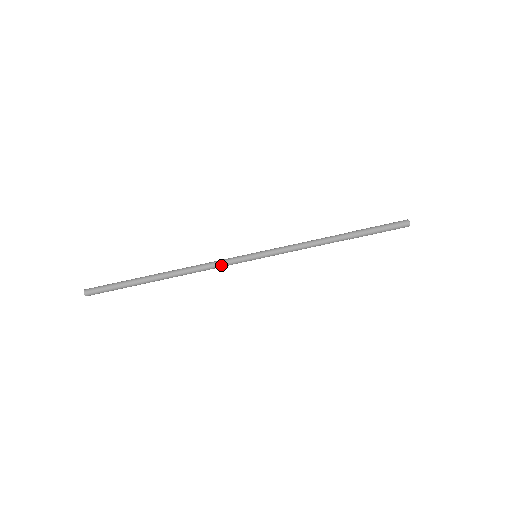
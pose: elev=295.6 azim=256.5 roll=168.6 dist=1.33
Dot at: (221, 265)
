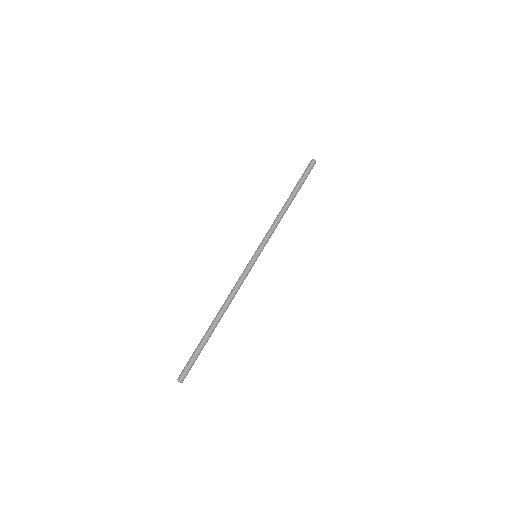
Dot at: (243, 281)
